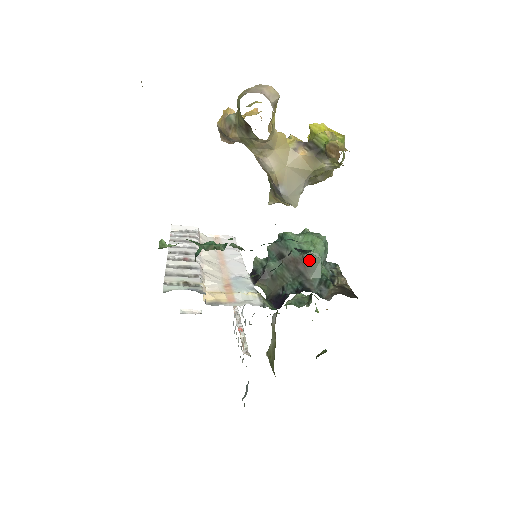
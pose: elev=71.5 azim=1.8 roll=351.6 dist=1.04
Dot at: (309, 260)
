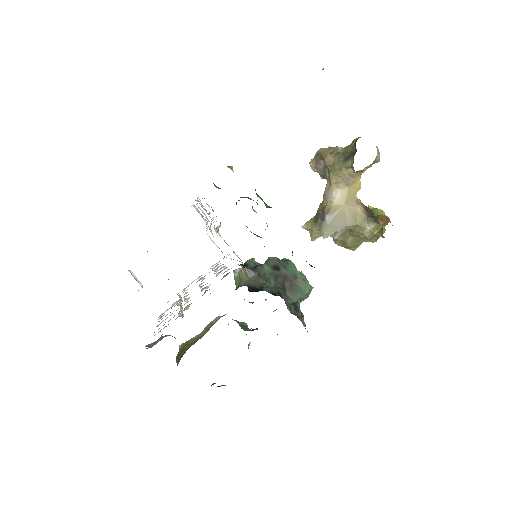
Dot at: (297, 284)
